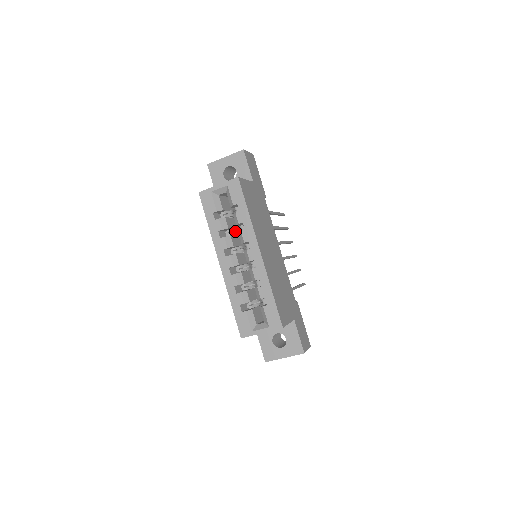
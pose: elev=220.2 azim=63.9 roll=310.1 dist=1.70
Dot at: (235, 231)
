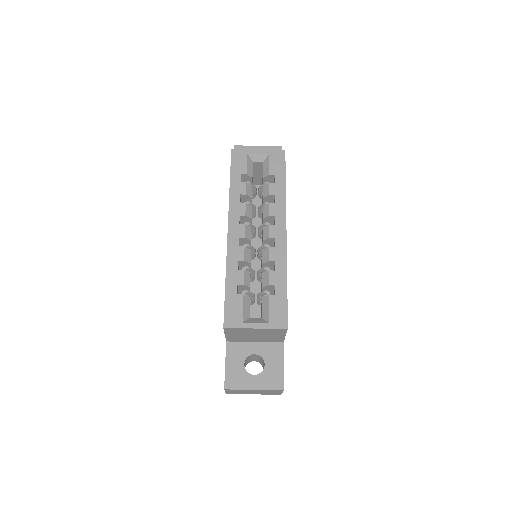
Dot at: occluded
